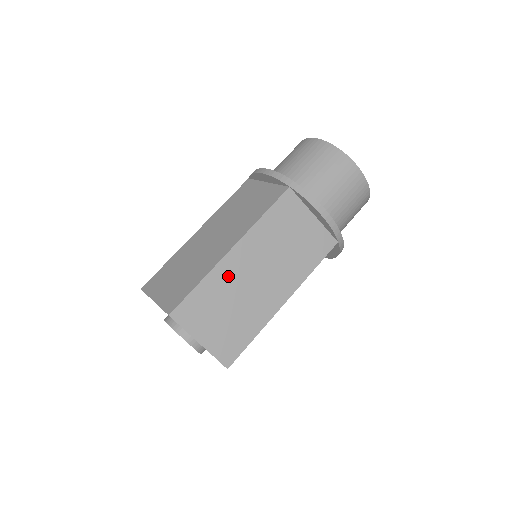
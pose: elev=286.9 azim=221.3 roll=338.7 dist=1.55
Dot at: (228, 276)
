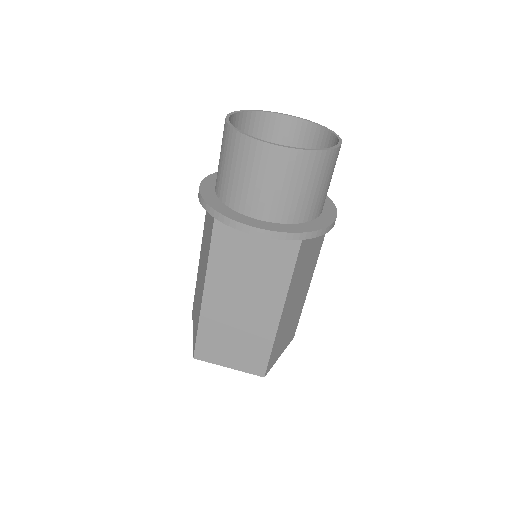
Dot at: (216, 316)
